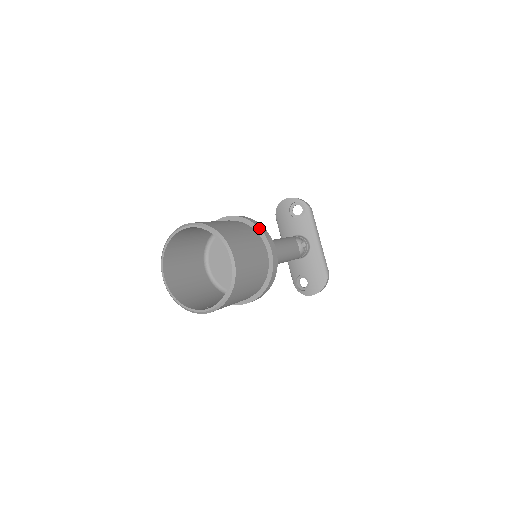
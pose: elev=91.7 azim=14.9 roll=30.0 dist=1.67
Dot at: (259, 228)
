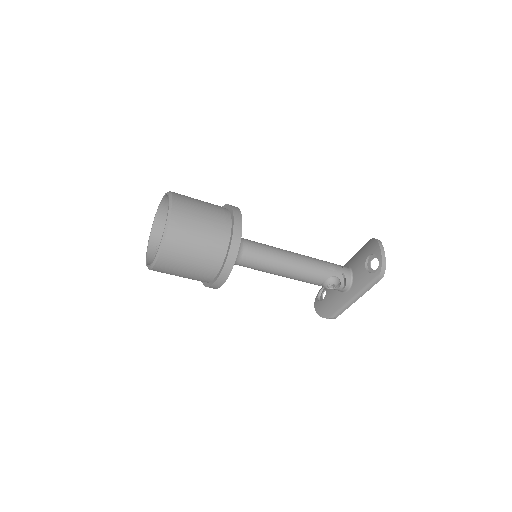
Dot at: (226, 261)
